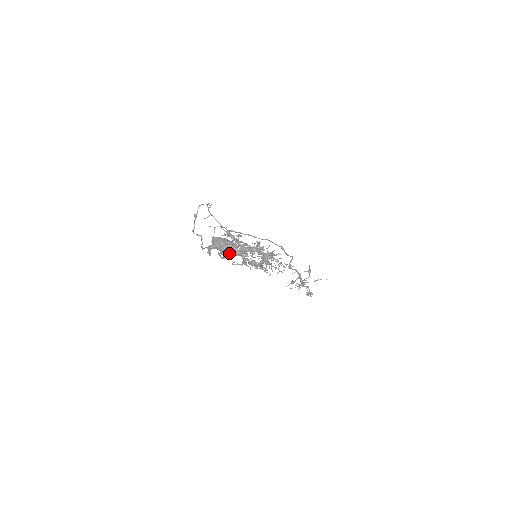
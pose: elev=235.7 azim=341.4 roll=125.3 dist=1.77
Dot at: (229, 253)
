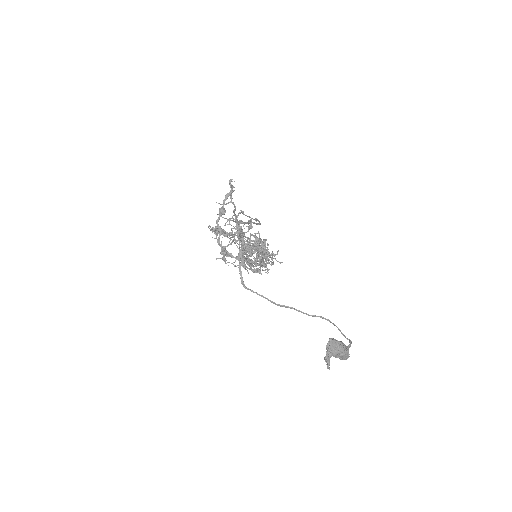
Dot at: (340, 359)
